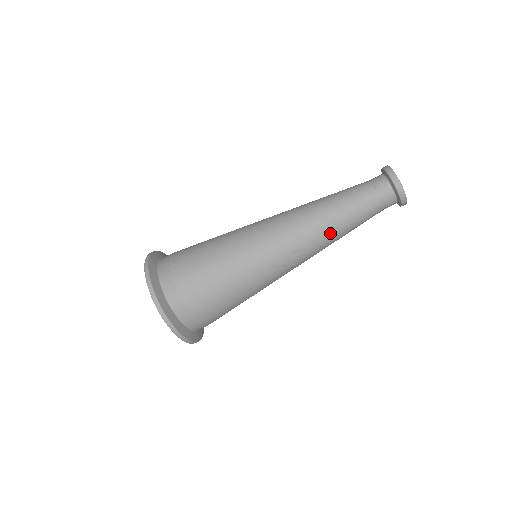
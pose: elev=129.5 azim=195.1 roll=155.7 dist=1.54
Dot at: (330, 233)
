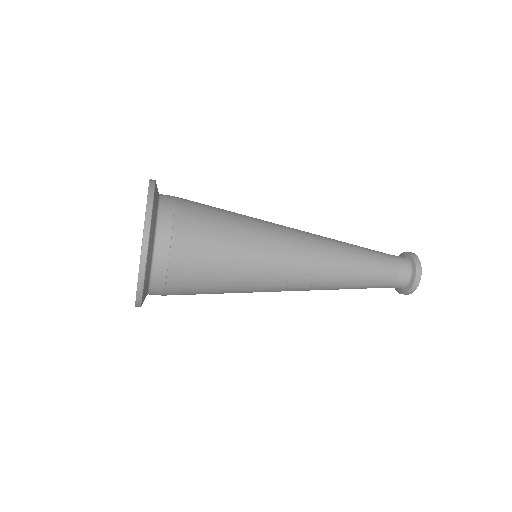
Dot at: (343, 278)
